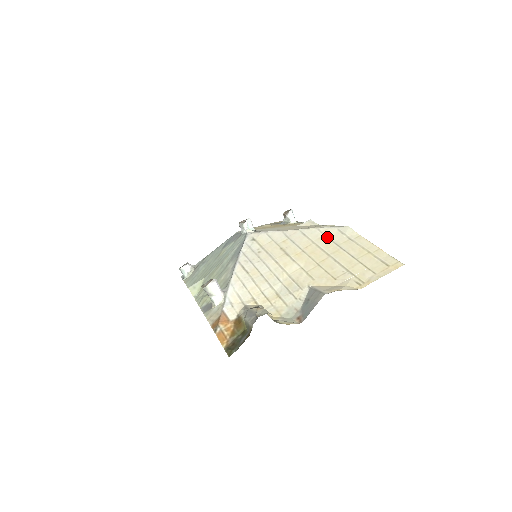
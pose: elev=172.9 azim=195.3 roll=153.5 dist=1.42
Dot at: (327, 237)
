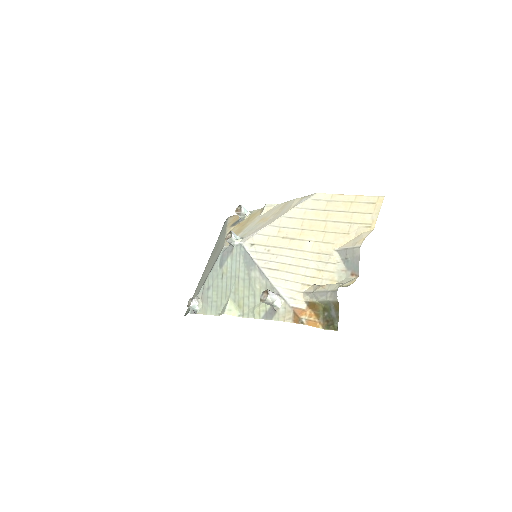
Dot at: (310, 209)
